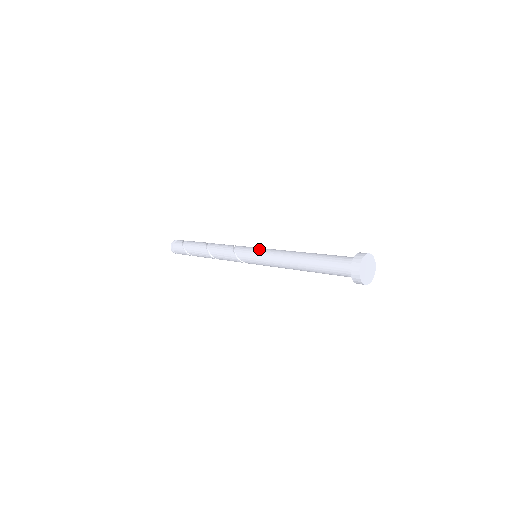
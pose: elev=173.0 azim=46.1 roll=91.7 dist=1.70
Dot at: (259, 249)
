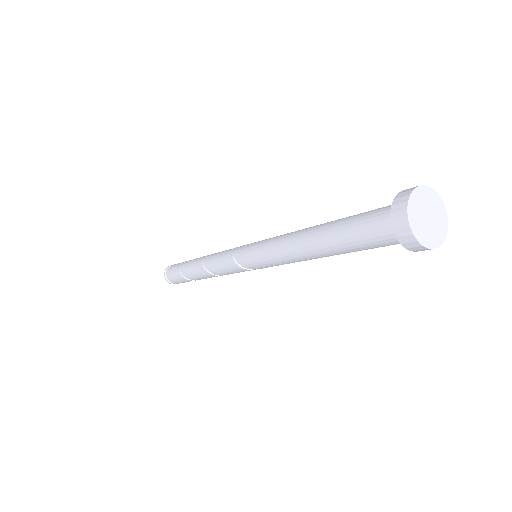
Dot at: occluded
